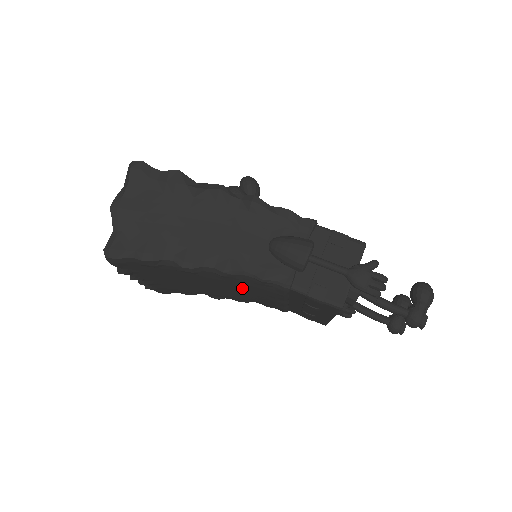
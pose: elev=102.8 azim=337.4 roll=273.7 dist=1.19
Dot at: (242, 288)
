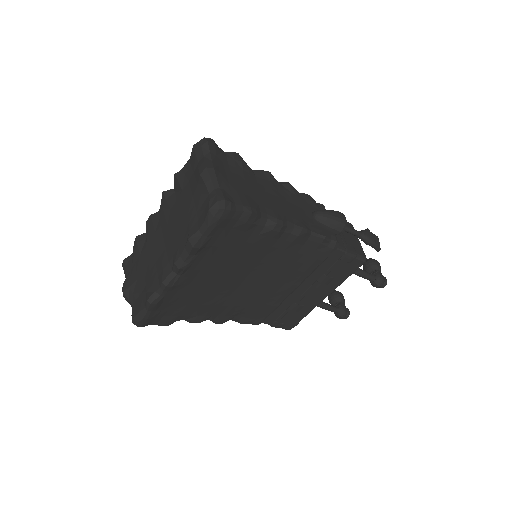
Dot at: (282, 266)
